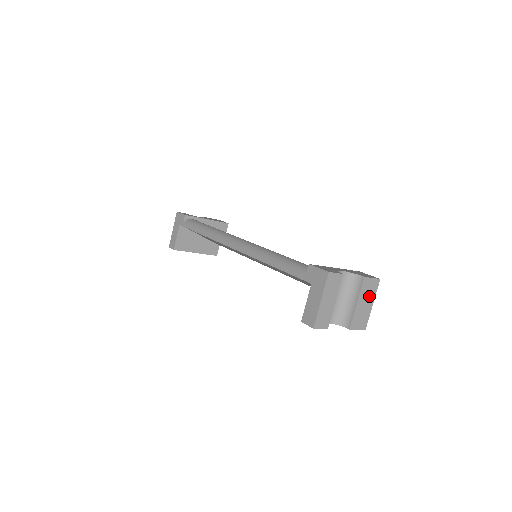
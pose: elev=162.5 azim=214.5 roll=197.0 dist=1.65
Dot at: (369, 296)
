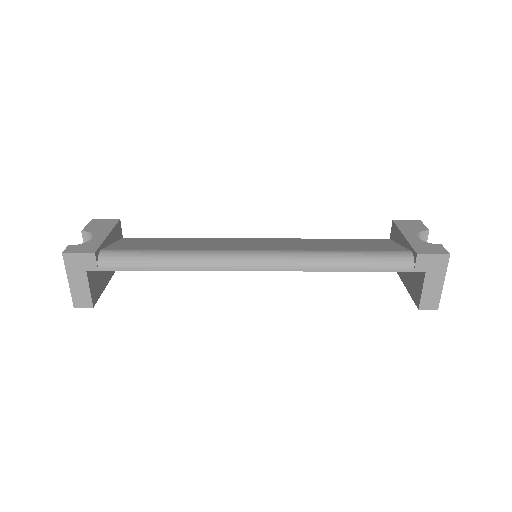
Dot at: occluded
